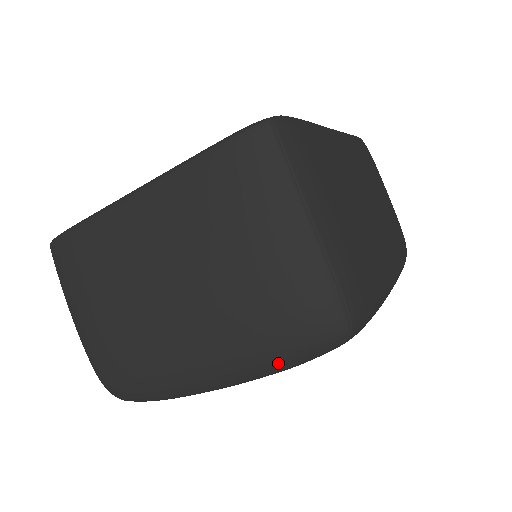
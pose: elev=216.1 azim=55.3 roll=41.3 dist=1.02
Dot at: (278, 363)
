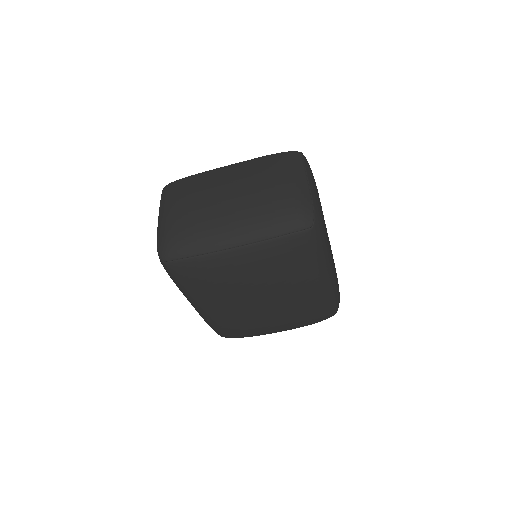
Dot at: (274, 231)
